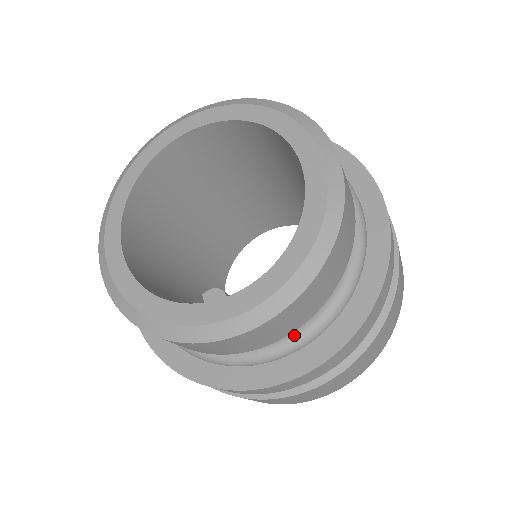
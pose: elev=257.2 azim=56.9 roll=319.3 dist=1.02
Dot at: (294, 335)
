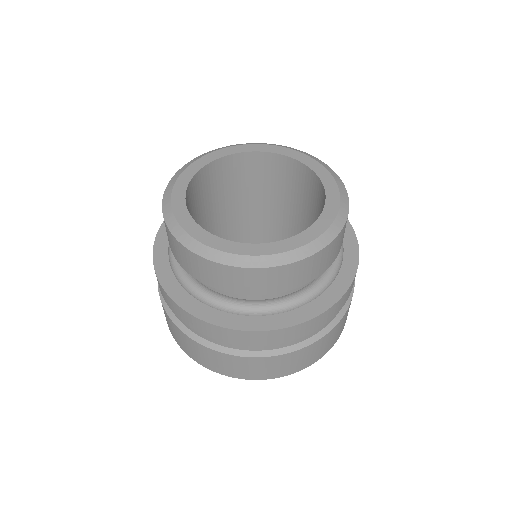
Dot at: (257, 303)
